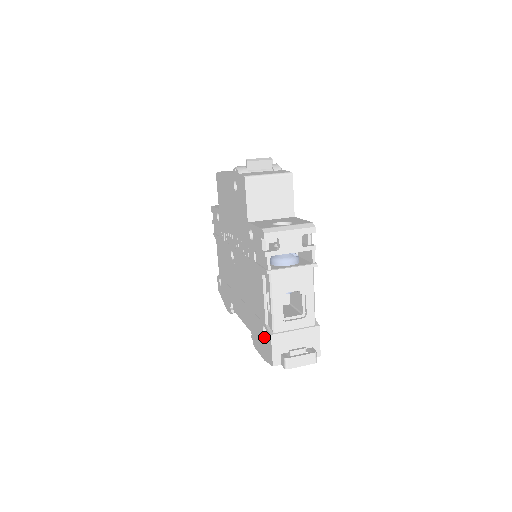
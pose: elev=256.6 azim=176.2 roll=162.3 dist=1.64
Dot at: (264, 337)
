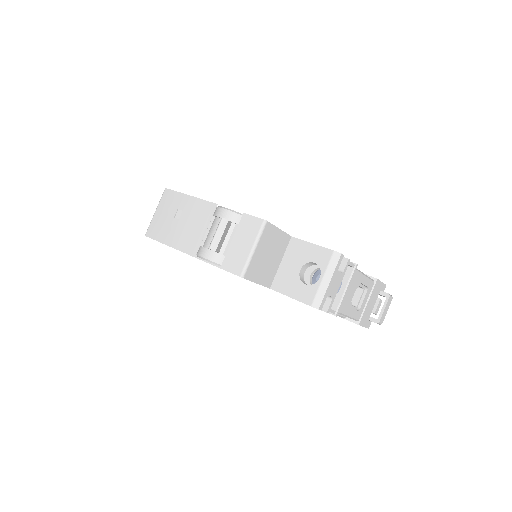
Dot at: occluded
